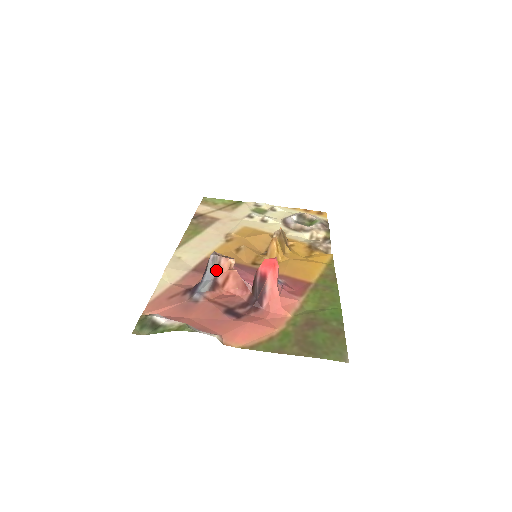
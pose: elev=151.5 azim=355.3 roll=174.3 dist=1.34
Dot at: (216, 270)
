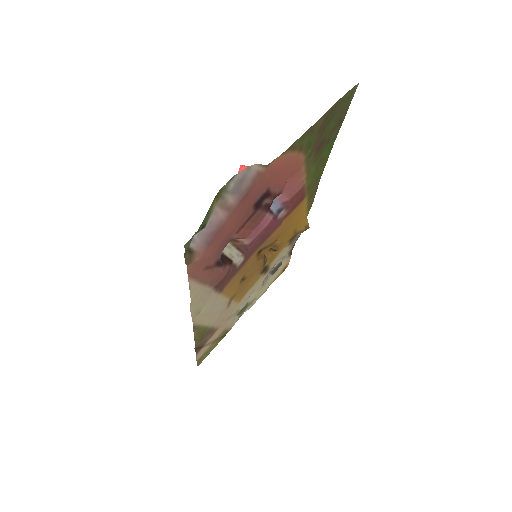
Dot at: occluded
